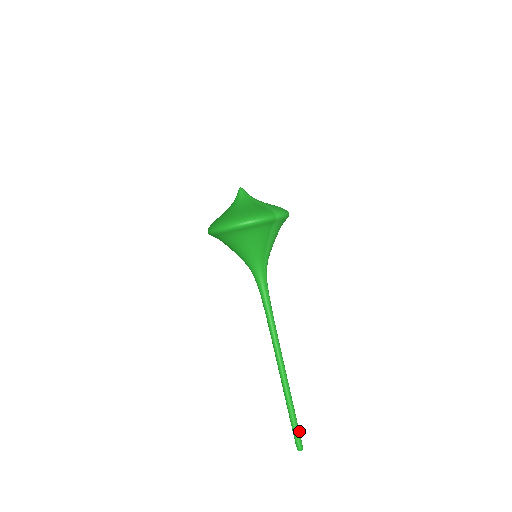
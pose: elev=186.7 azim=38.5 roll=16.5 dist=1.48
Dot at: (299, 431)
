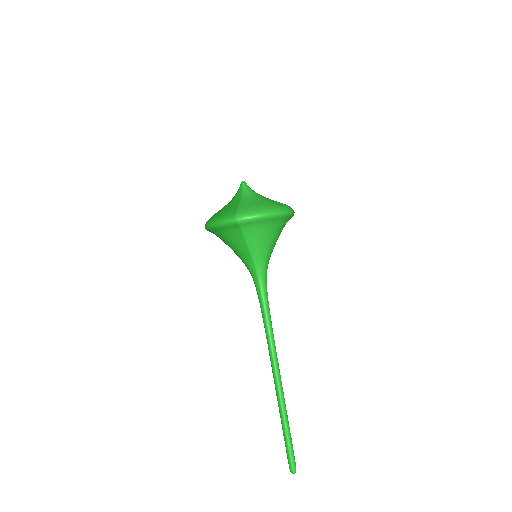
Dot at: (292, 453)
